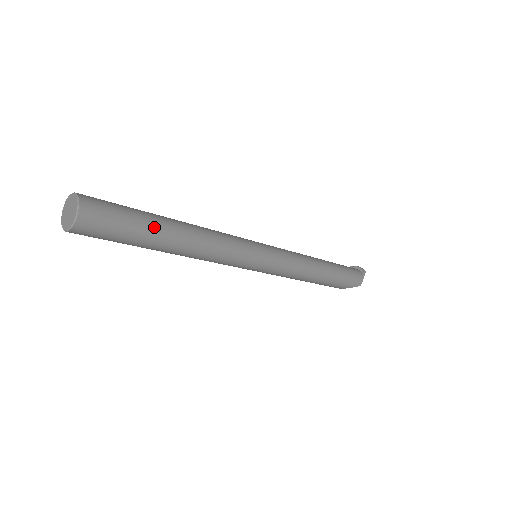
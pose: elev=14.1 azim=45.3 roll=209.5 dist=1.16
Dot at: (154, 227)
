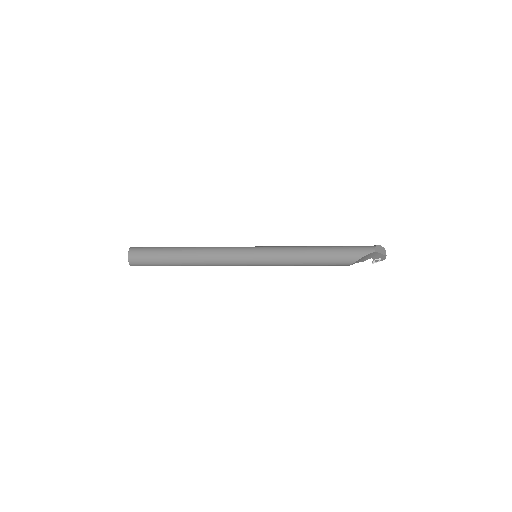
Dot at: (170, 248)
